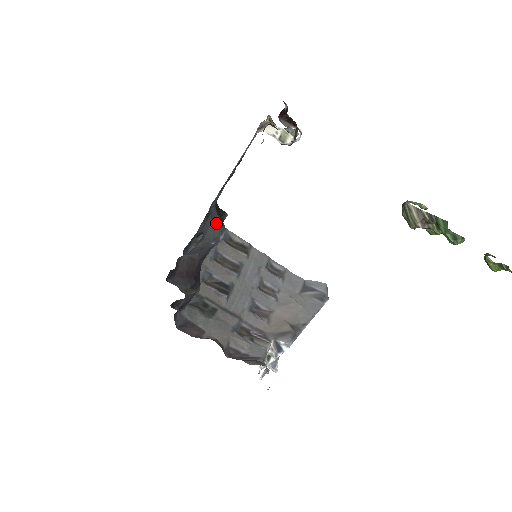
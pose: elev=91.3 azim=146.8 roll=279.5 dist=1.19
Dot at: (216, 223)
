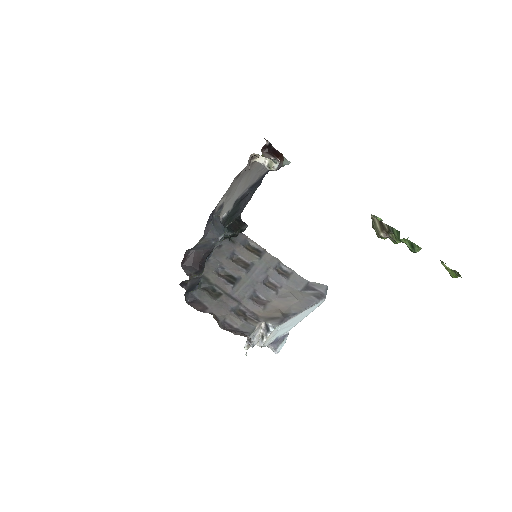
Dot at: (217, 228)
